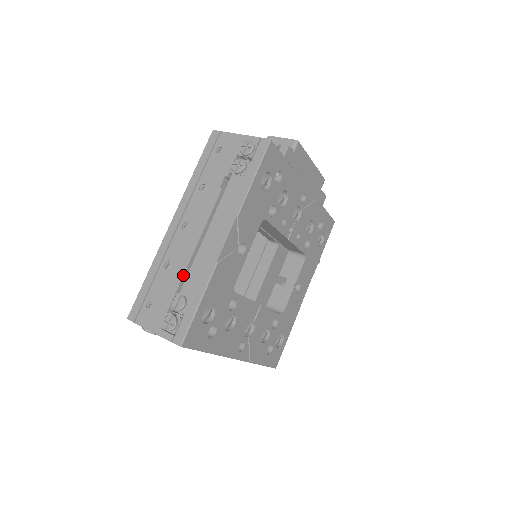
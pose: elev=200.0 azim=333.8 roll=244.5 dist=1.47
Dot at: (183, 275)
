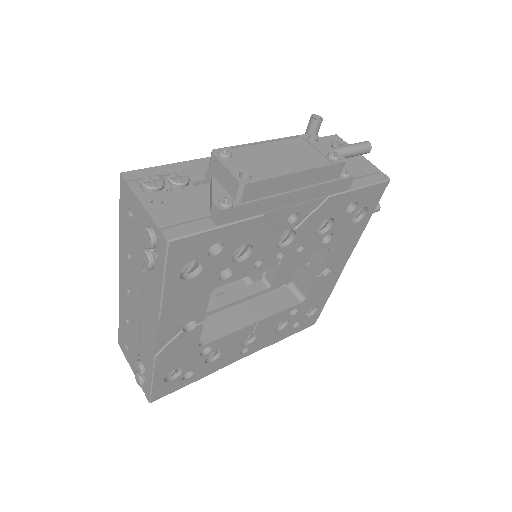
Dot at: (138, 343)
